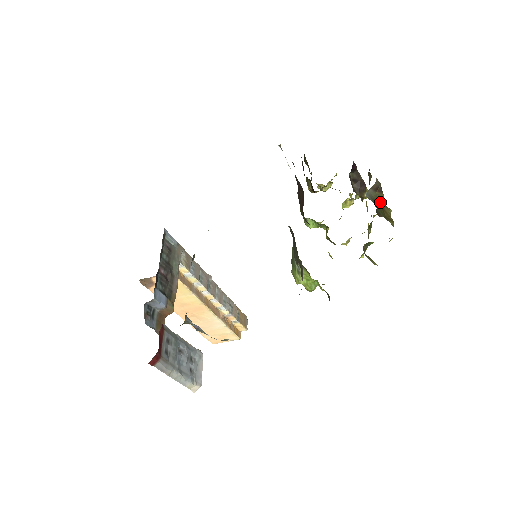
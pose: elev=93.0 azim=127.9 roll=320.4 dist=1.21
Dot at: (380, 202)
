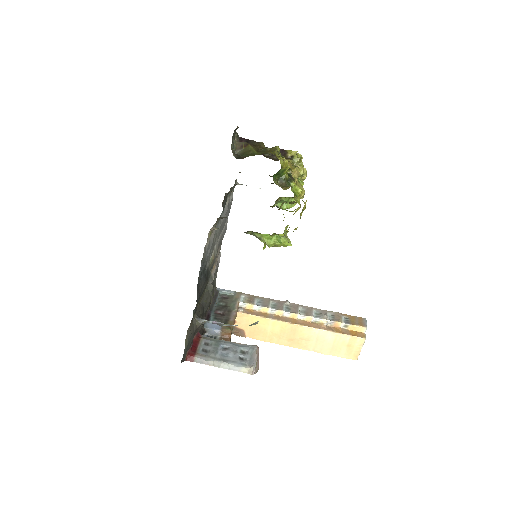
Dot at: (249, 151)
